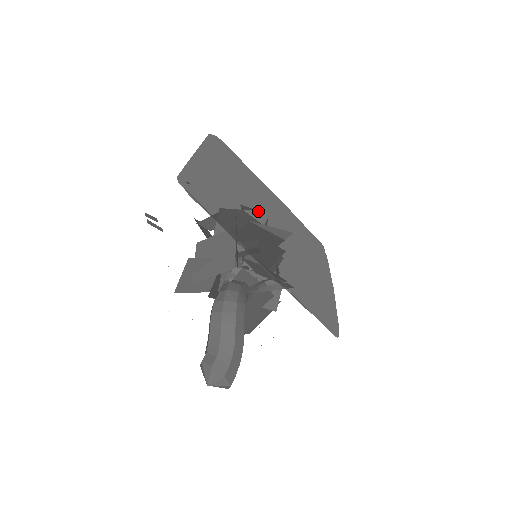
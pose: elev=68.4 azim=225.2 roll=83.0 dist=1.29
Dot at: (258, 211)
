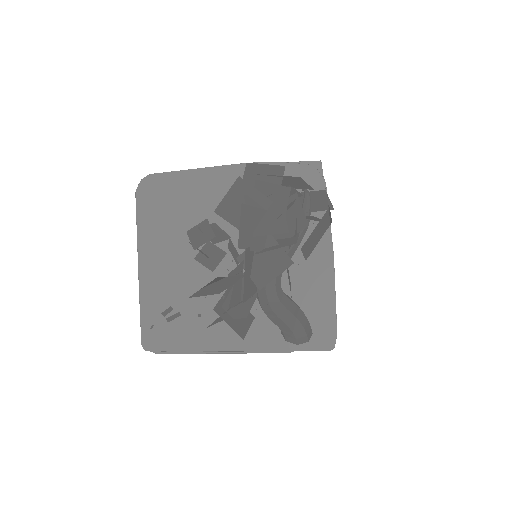
Dot at: (211, 281)
